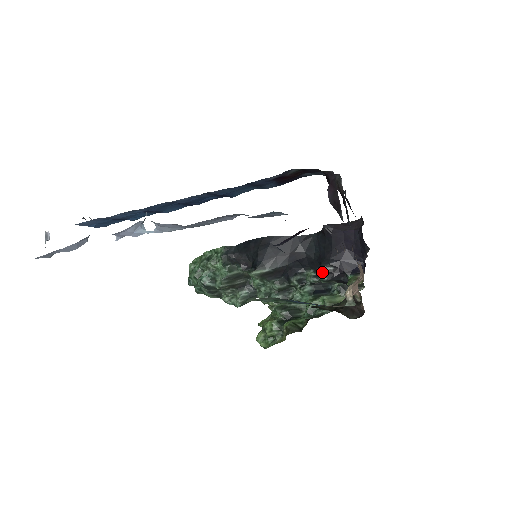
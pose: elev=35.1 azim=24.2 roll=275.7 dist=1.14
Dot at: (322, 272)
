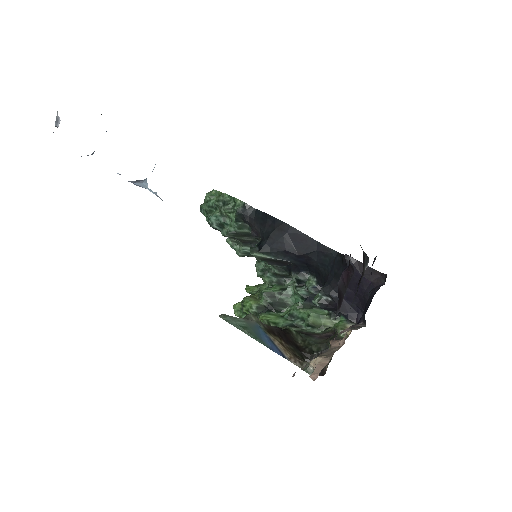
Dot at: (318, 297)
